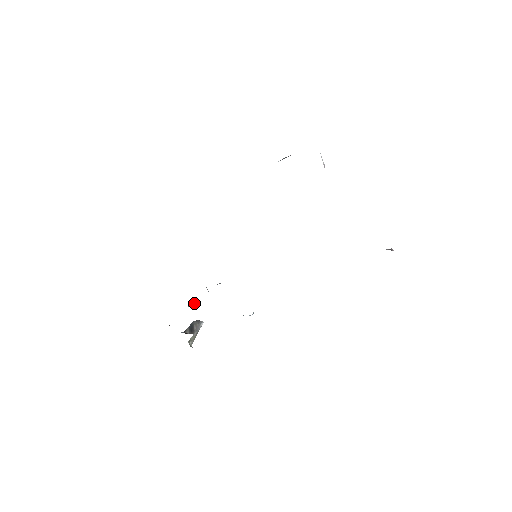
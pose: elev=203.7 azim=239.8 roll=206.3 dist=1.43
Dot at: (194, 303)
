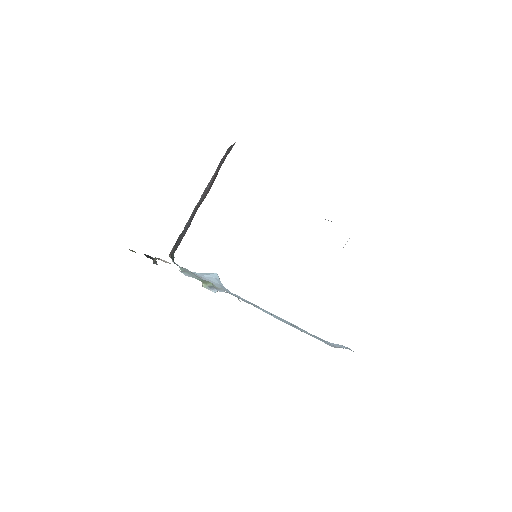
Dot at: (135, 252)
